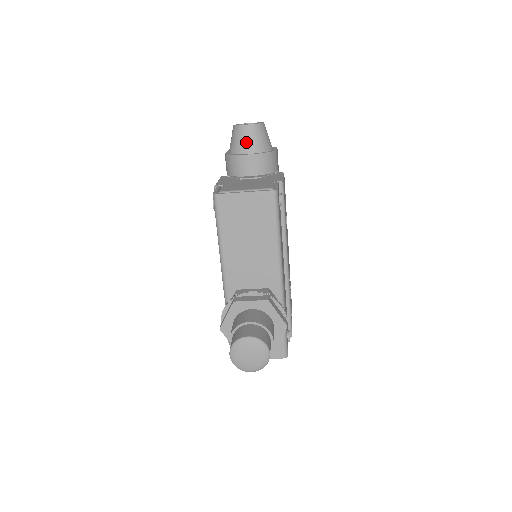
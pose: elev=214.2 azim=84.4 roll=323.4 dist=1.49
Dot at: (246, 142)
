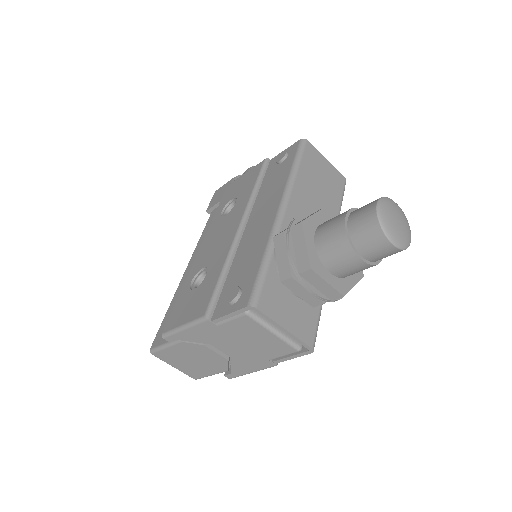
Dot at: occluded
